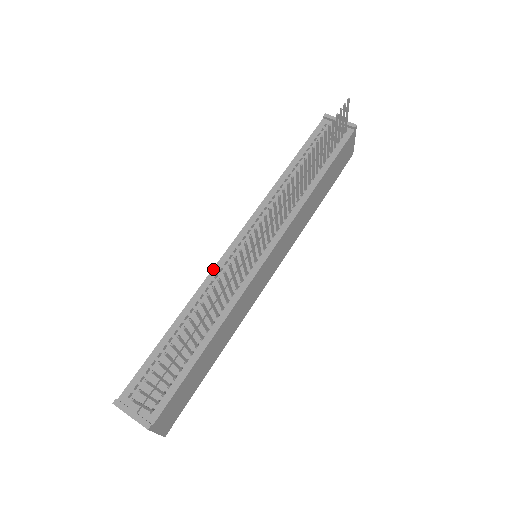
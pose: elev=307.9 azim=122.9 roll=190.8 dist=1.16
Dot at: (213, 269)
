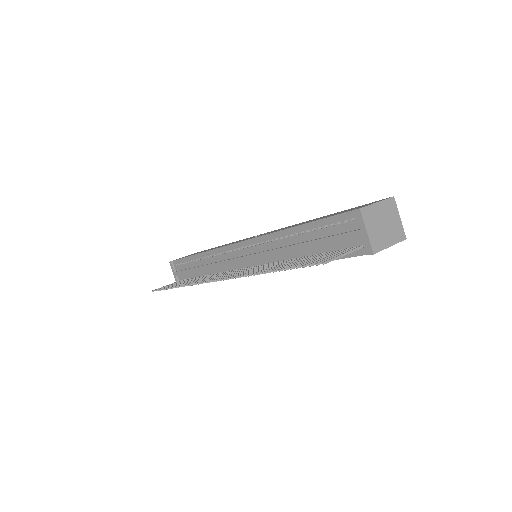
Dot at: (221, 247)
